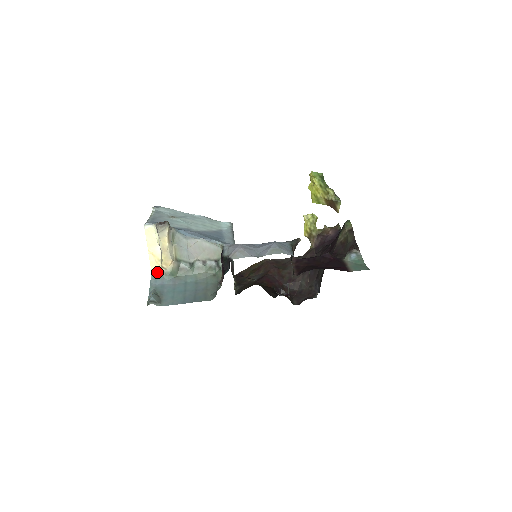
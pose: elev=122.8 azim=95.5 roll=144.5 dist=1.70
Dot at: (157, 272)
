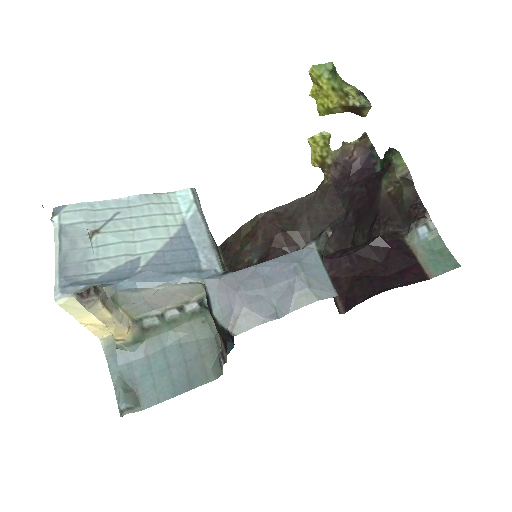
Dot at: (110, 342)
